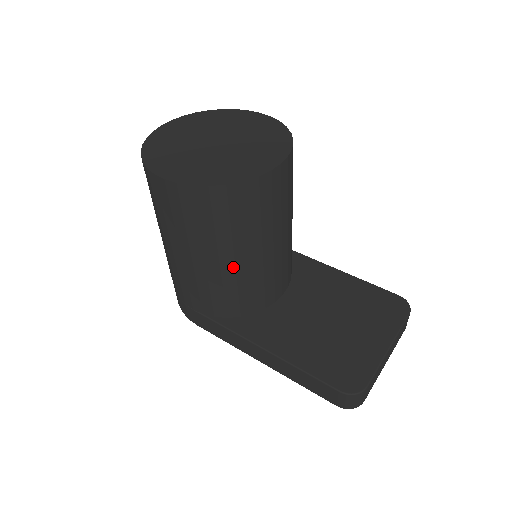
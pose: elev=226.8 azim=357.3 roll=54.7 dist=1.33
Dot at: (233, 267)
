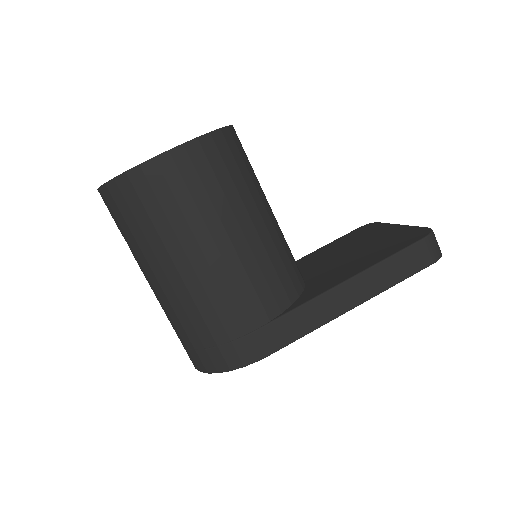
Dot at: (264, 227)
